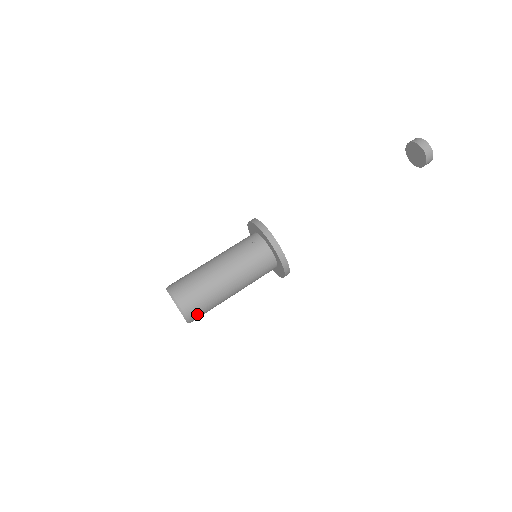
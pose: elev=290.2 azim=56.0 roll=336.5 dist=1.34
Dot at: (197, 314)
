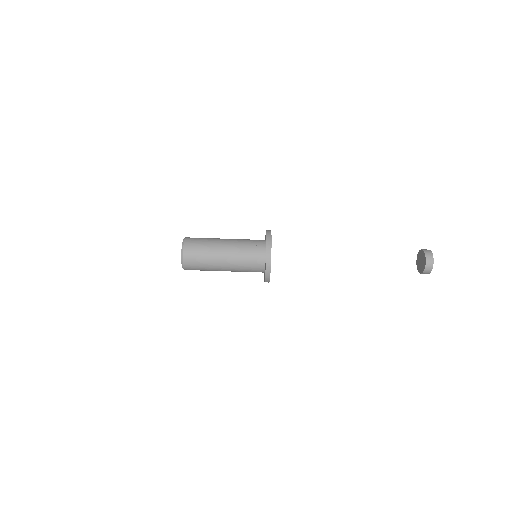
Dot at: (191, 267)
